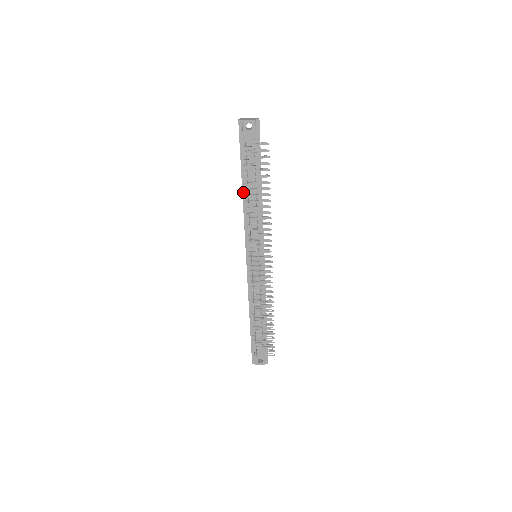
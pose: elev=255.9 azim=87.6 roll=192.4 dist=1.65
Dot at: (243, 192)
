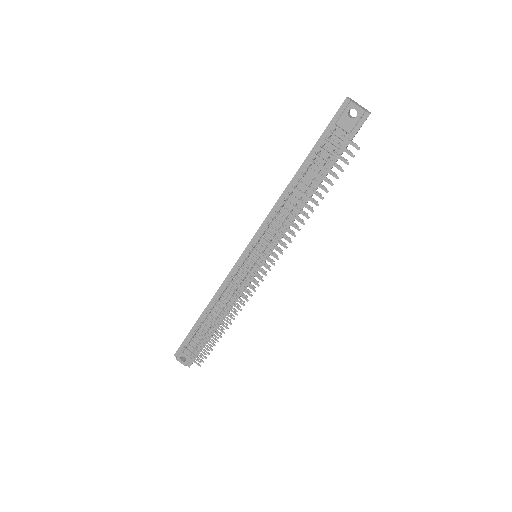
Dot at: (292, 180)
